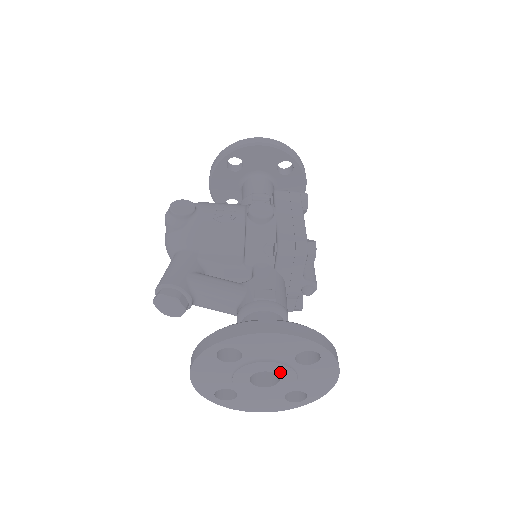
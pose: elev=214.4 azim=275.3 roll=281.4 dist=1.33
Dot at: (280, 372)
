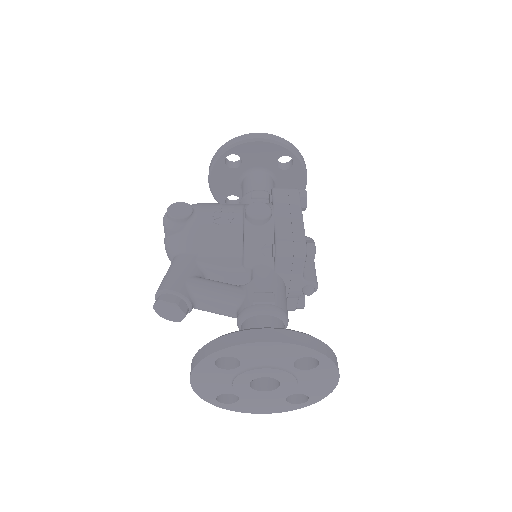
Dot at: (279, 377)
